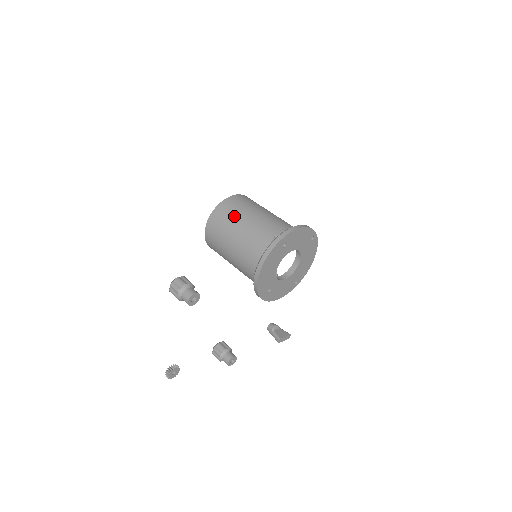
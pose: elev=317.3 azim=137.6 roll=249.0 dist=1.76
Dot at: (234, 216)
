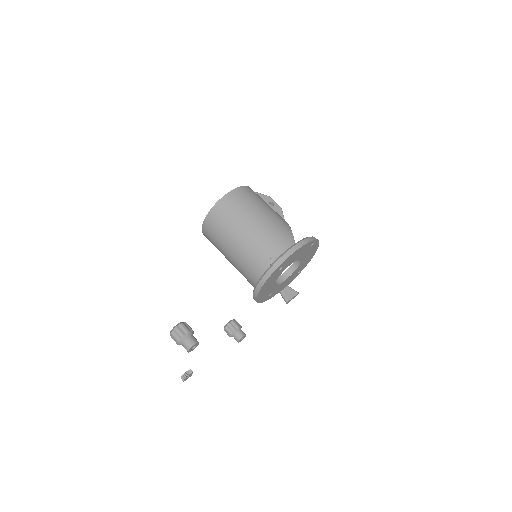
Dot at: (229, 226)
